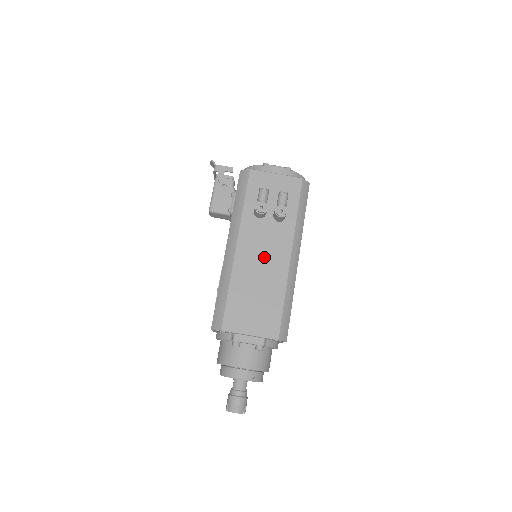
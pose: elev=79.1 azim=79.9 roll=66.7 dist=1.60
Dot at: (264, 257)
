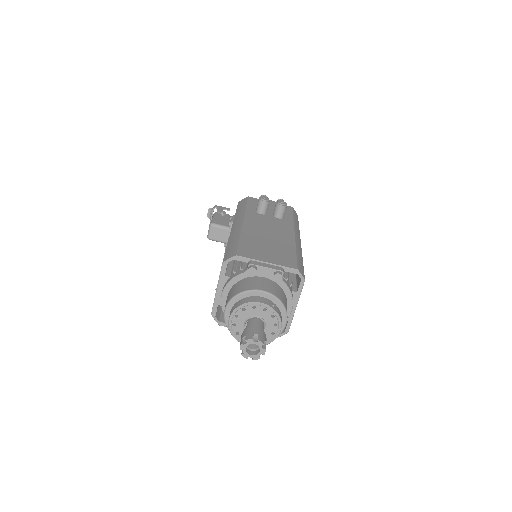
Dot at: (270, 229)
